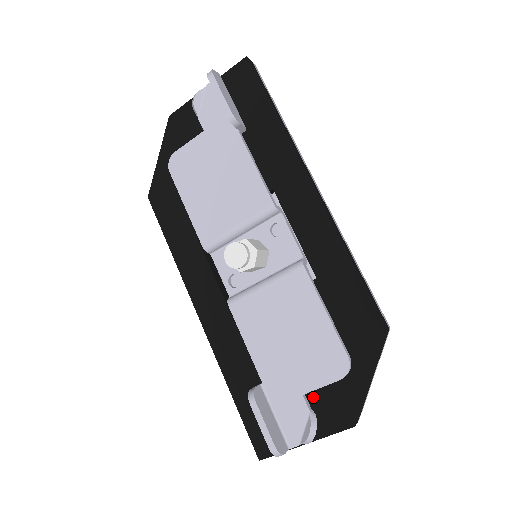
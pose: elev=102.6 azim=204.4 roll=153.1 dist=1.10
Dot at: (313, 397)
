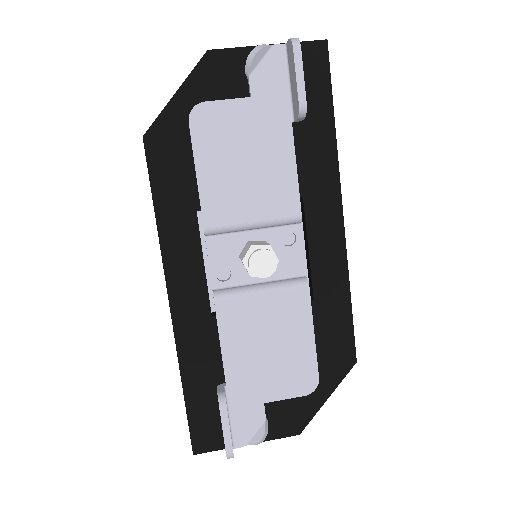
Dot at: (271, 405)
